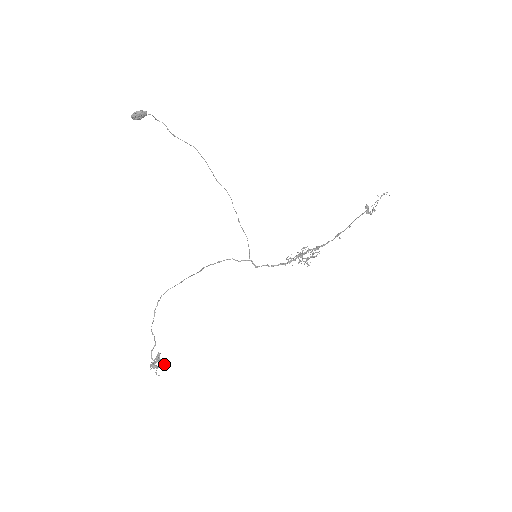
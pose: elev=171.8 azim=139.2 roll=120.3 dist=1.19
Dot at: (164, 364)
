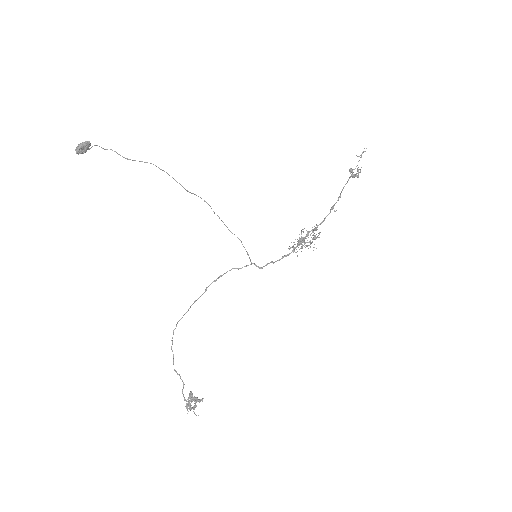
Dot at: (199, 400)
